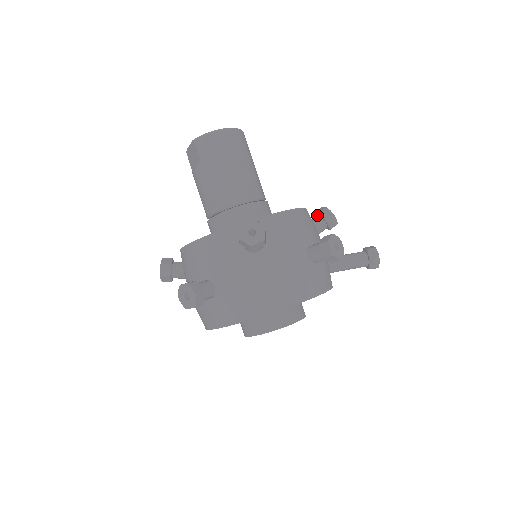
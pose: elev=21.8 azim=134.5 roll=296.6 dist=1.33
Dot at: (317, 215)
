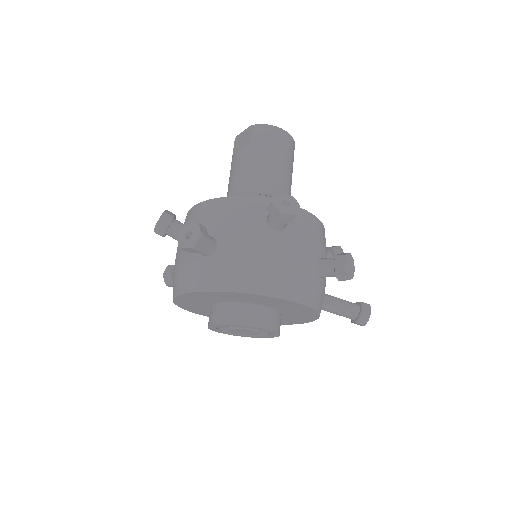
Dot at: (328, 249)
